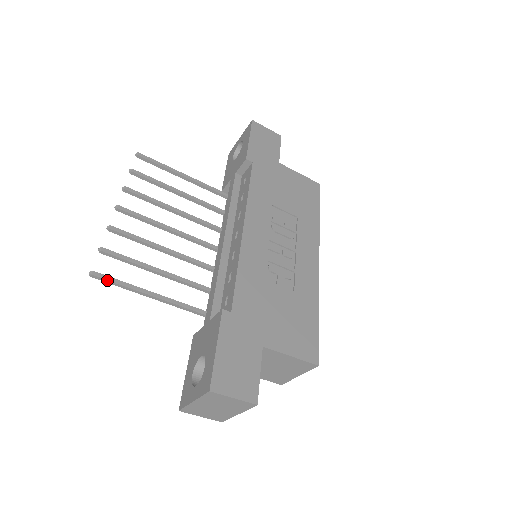
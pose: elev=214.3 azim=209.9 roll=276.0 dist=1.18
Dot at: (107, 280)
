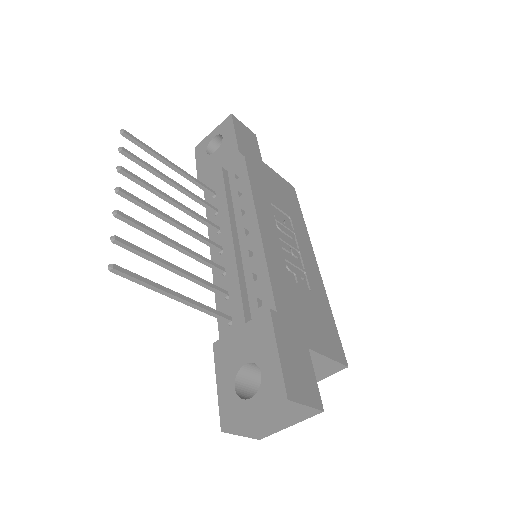
Dot at: (130, 276)
